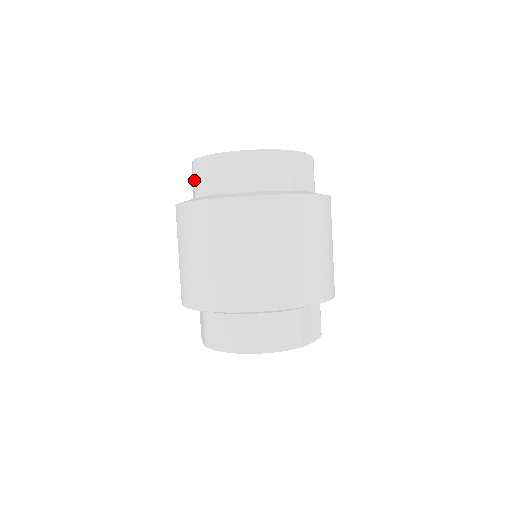
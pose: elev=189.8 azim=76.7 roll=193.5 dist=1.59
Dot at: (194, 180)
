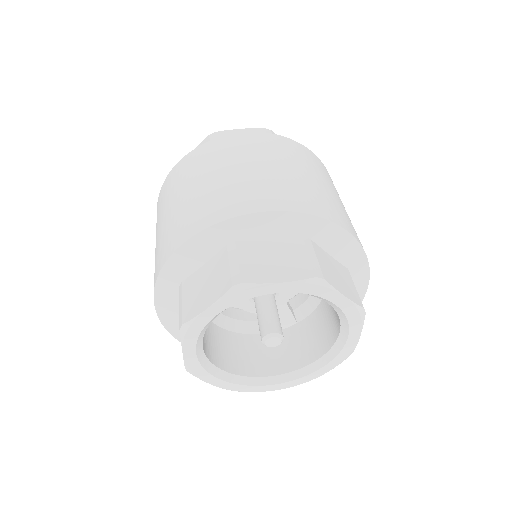
Dot at: occluded
